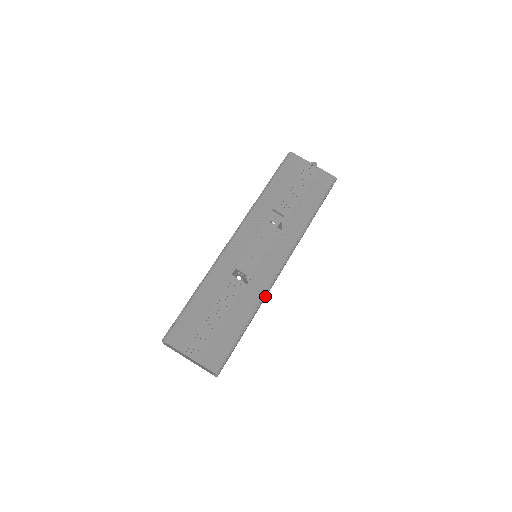
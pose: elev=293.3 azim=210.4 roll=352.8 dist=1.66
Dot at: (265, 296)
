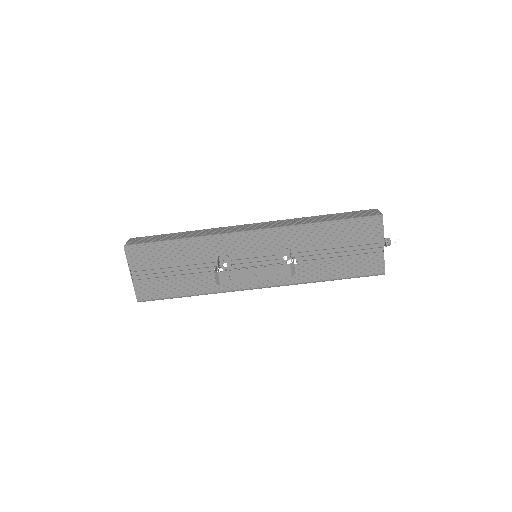
Dot at: (224, 292)
